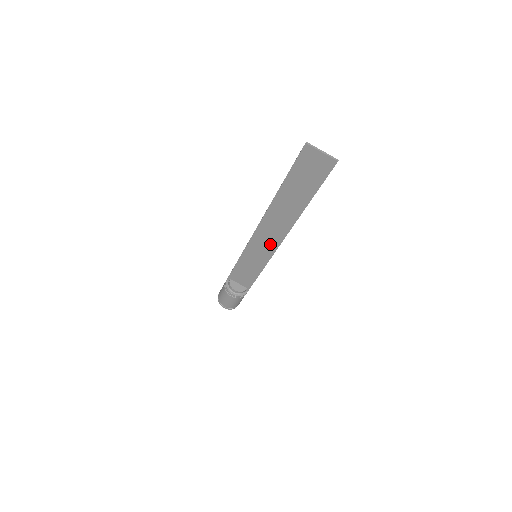
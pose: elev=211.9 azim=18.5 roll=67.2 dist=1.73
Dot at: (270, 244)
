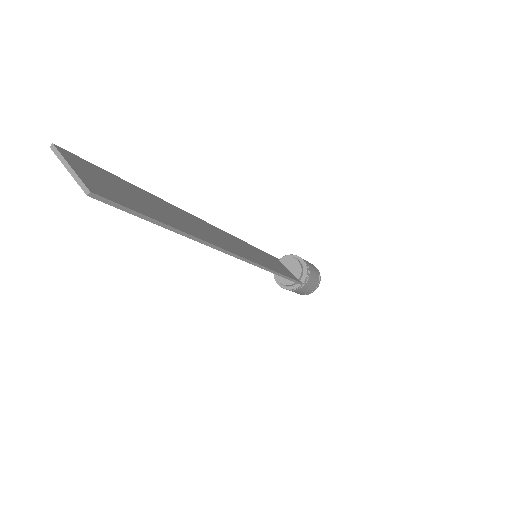
Dot at: occluded
